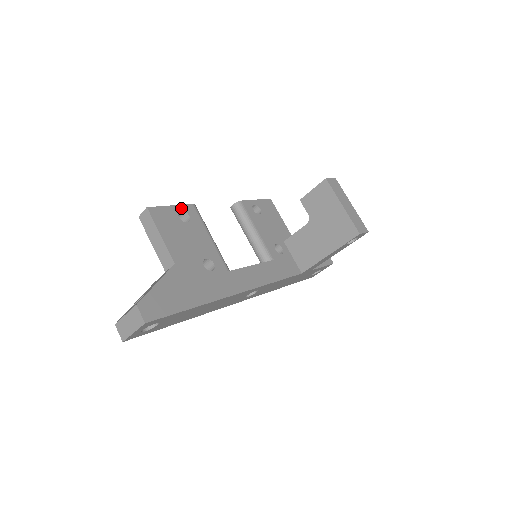
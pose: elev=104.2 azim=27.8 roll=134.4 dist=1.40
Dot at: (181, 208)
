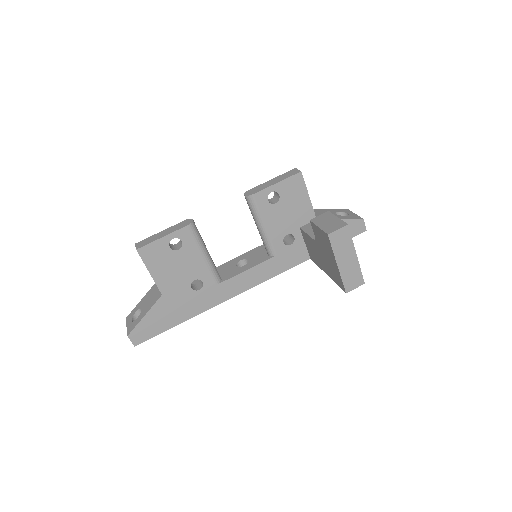
Dot at: (173, 236)
